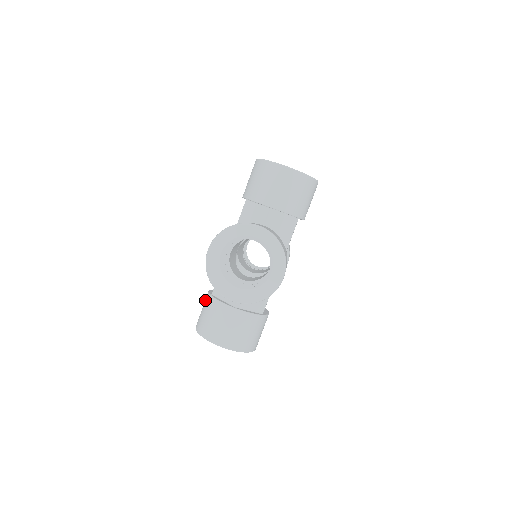
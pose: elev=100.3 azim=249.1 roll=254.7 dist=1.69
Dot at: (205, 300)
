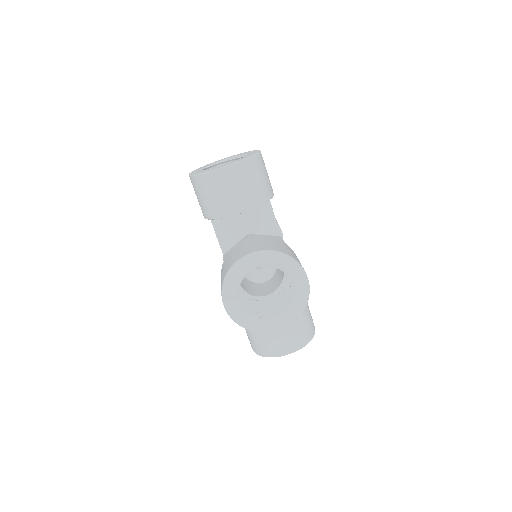
Dot at: occluded
